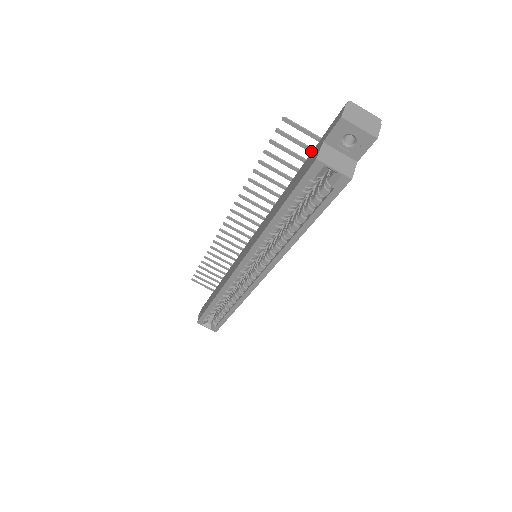
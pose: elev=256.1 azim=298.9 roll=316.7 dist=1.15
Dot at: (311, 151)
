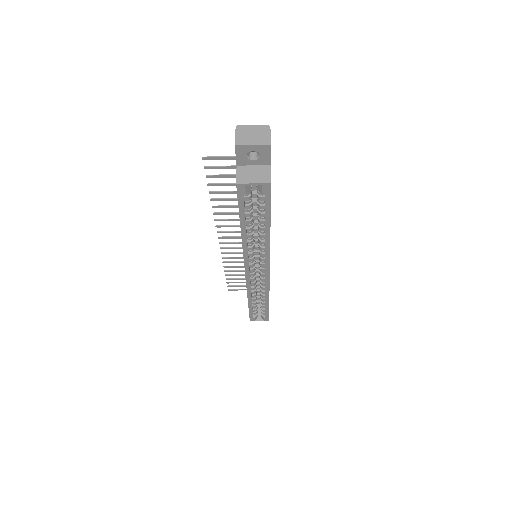
Dot at: occluded
